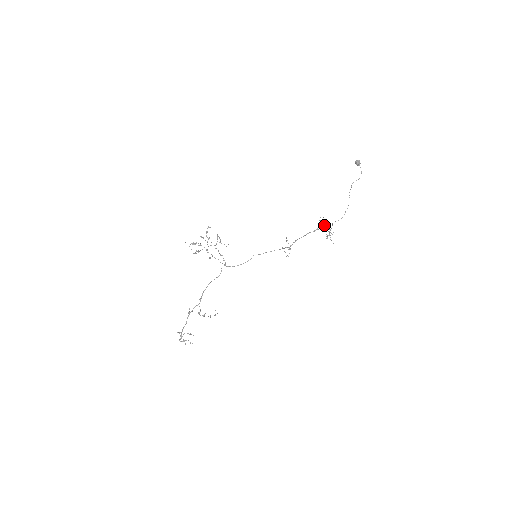
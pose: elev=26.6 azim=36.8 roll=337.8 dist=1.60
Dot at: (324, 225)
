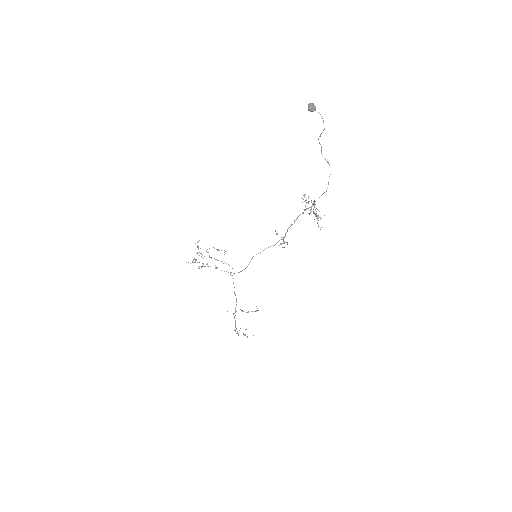
Dot at: (311, 202)
